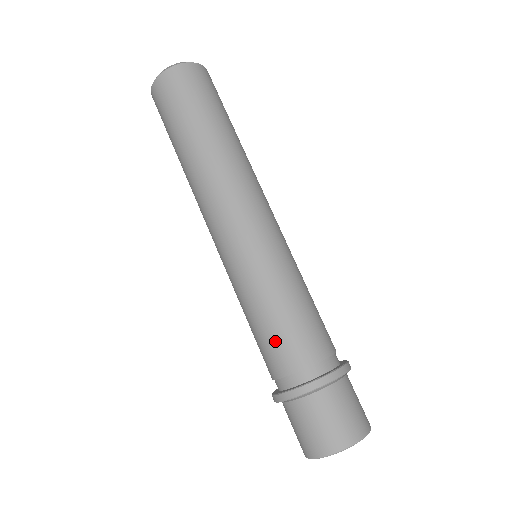
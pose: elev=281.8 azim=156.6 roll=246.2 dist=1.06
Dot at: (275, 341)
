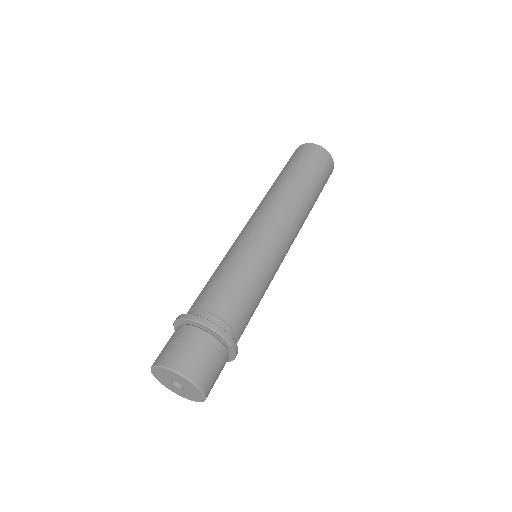
Dot at: (217, 288)
